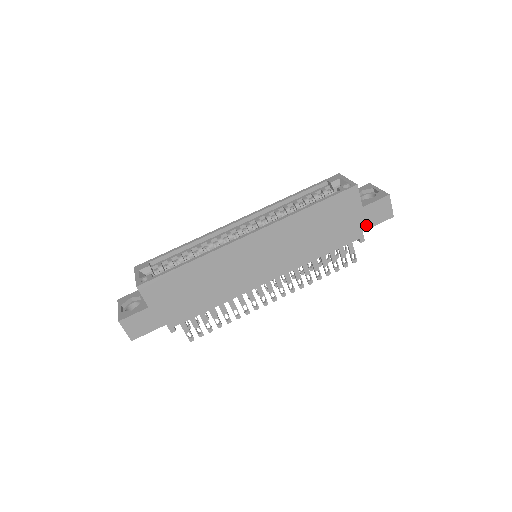
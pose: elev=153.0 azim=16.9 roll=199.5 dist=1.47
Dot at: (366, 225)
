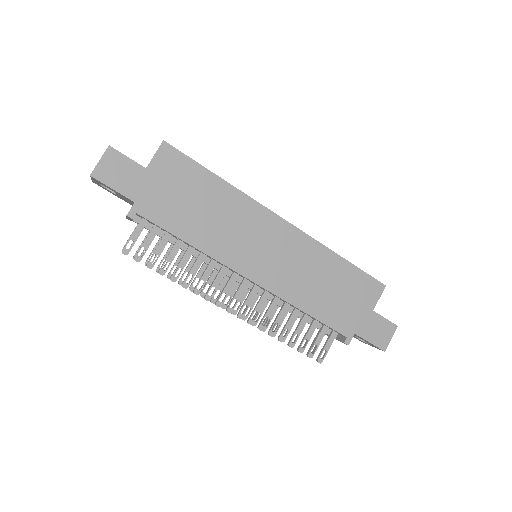
Dot at: (362, 331)
